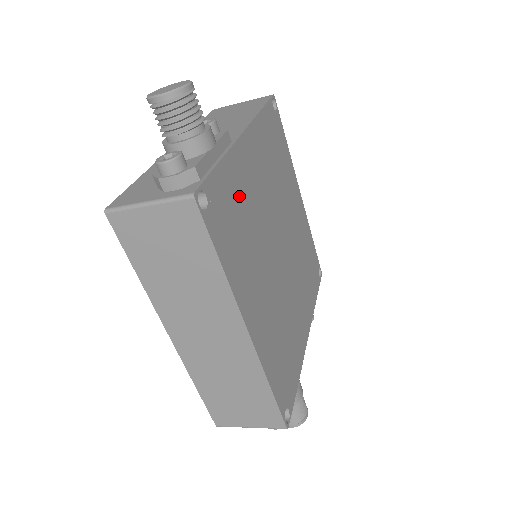
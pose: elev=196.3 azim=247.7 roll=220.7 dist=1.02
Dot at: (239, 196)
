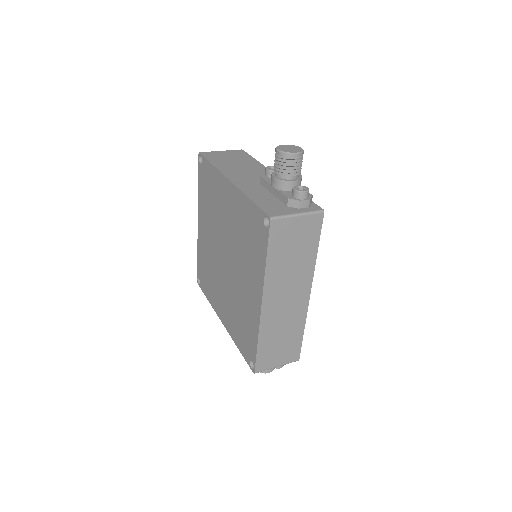
Dot at: occluded
